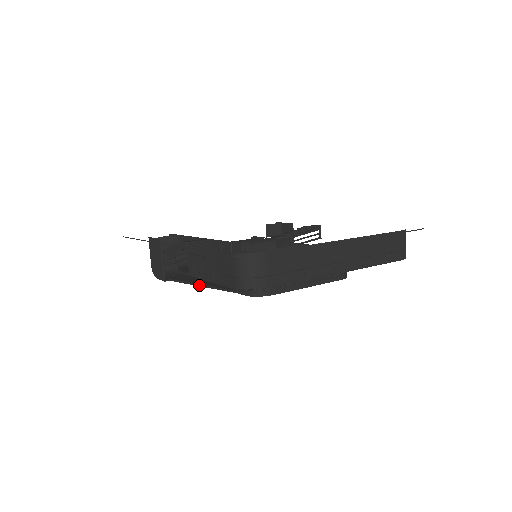
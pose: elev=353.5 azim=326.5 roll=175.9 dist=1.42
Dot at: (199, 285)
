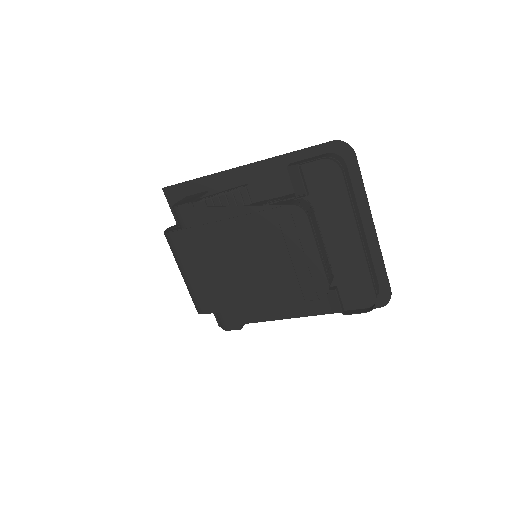
Dot at: (234, 206)
